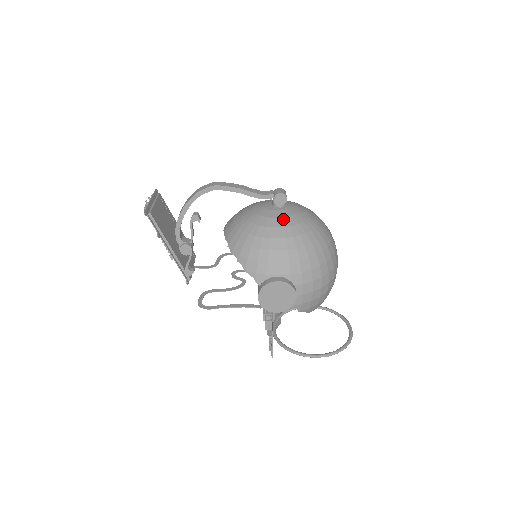
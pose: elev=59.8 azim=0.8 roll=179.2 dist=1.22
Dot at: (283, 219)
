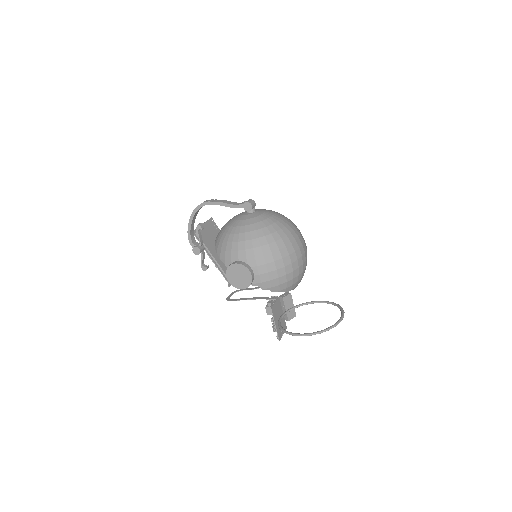
Dot at: (247, 220)
